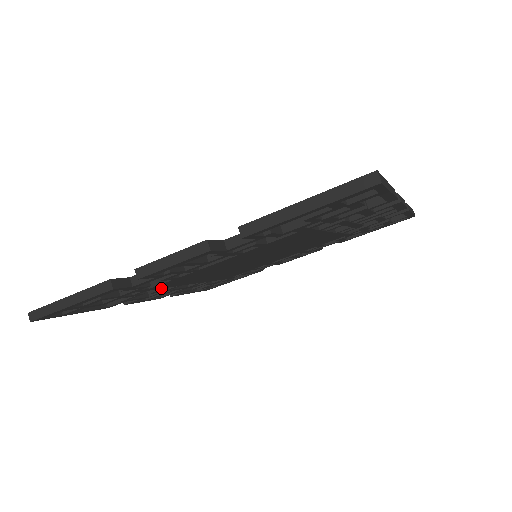
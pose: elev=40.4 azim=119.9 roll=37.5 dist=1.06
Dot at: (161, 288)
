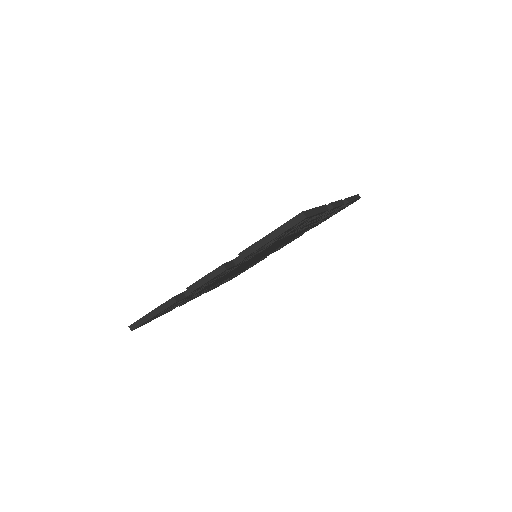
Dot at: (201, 291)
